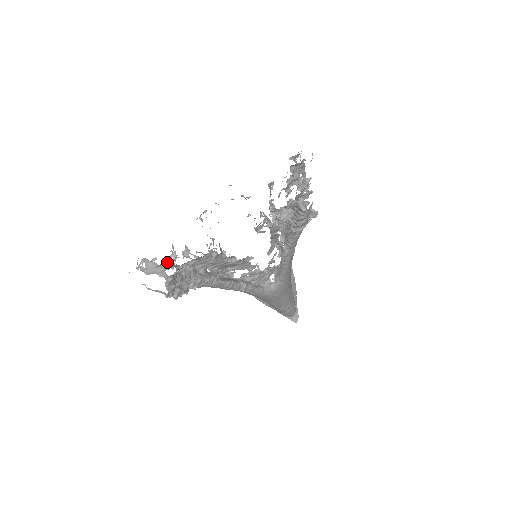
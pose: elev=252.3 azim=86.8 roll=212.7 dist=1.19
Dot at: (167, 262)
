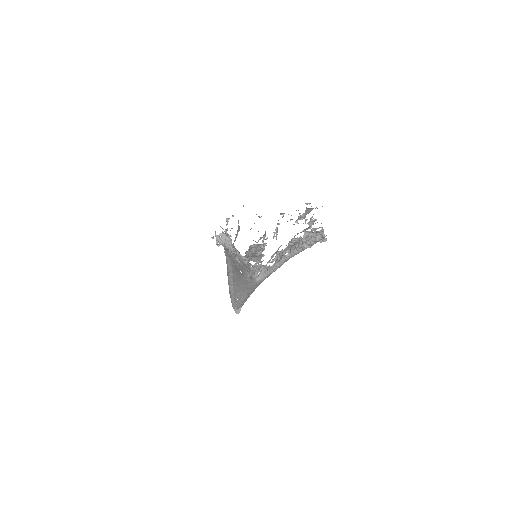
Dot at: occluded
